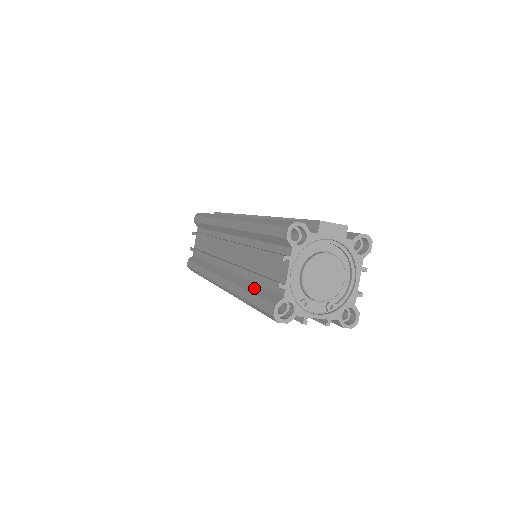
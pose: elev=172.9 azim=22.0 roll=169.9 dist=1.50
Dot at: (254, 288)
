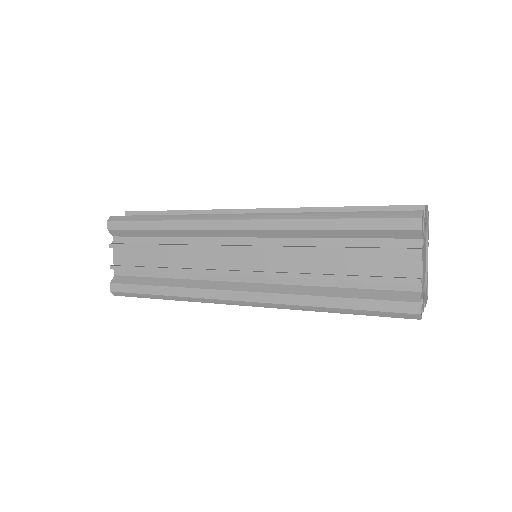
Dot at: (348, 292)
